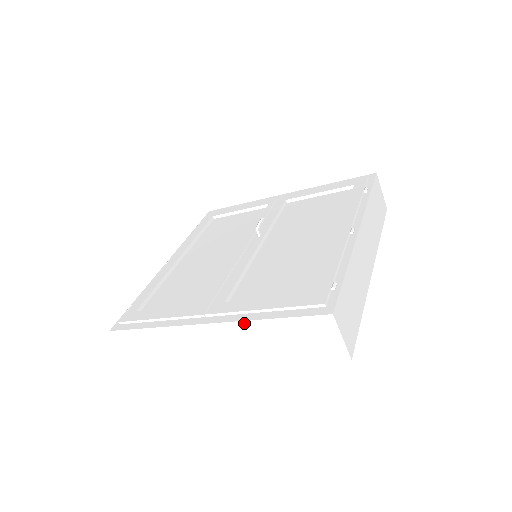
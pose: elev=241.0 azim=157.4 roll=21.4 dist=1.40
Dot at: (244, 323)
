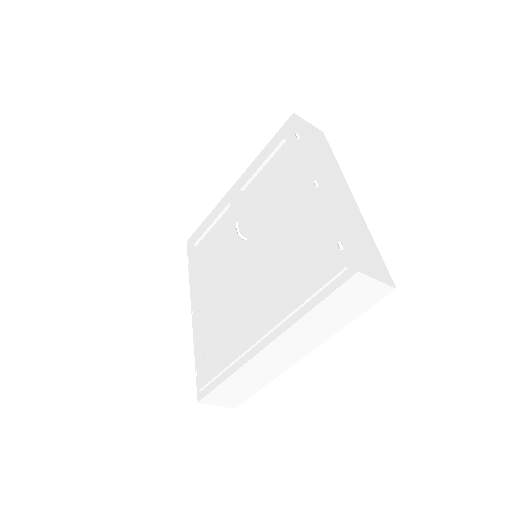
Dot at: (295, 325)
